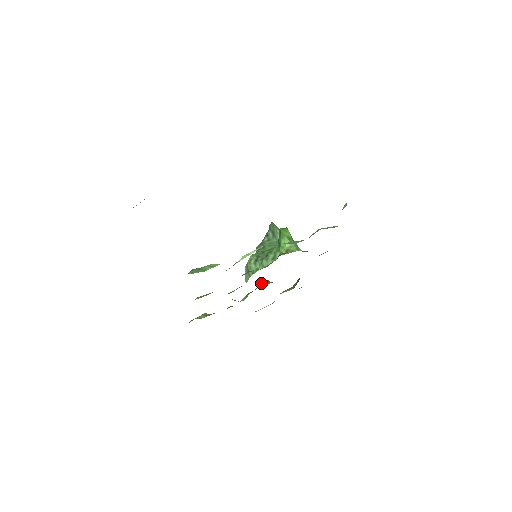
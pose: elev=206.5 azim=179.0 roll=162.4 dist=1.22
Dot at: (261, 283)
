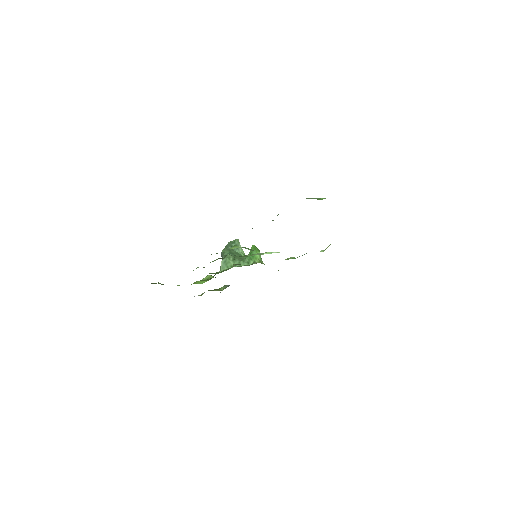
Dot at: occluded
